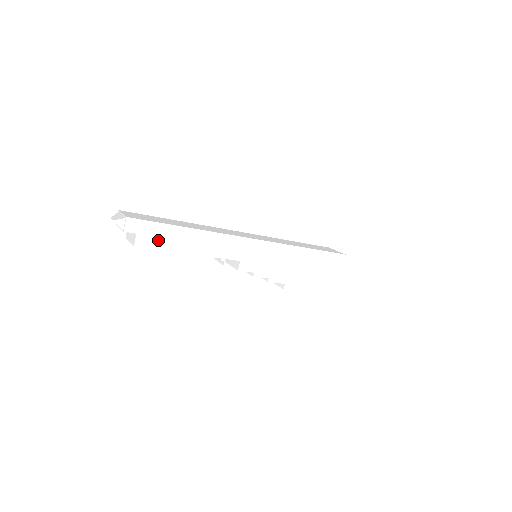
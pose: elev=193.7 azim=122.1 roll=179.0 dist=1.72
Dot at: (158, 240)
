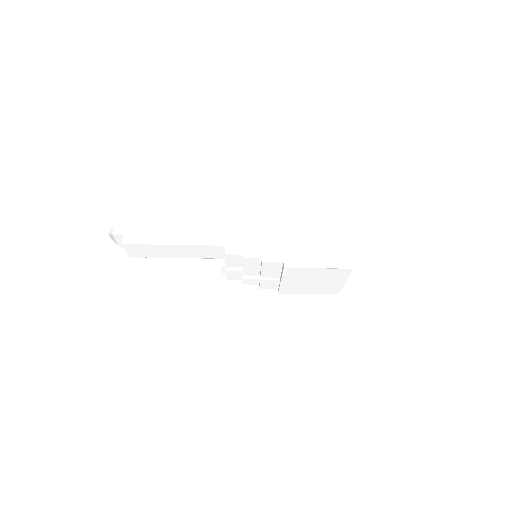
Dot at: (142, 237)
